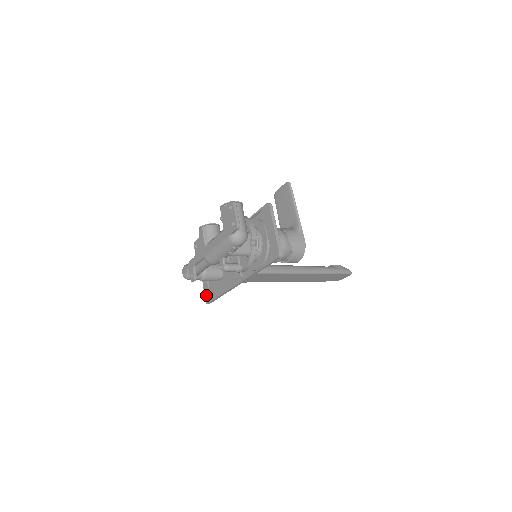
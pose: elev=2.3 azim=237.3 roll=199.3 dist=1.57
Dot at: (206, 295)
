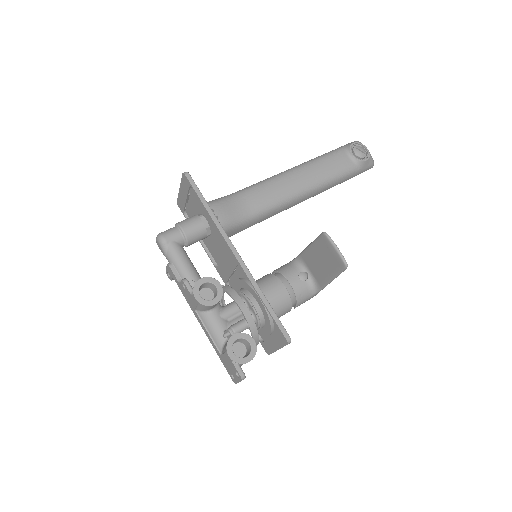
Dot at: (180, 203)
